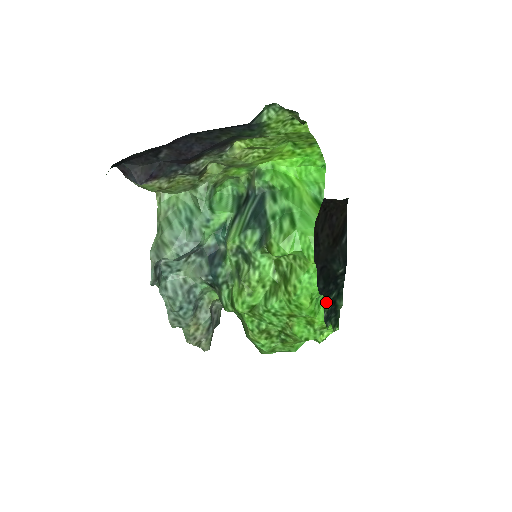
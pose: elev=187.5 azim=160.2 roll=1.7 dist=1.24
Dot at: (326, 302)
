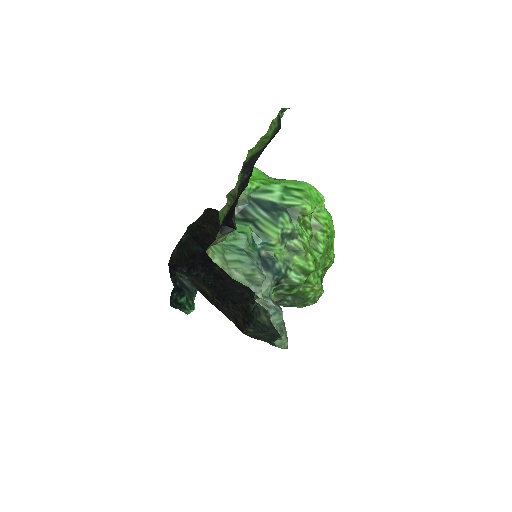
Dot at: occluded
